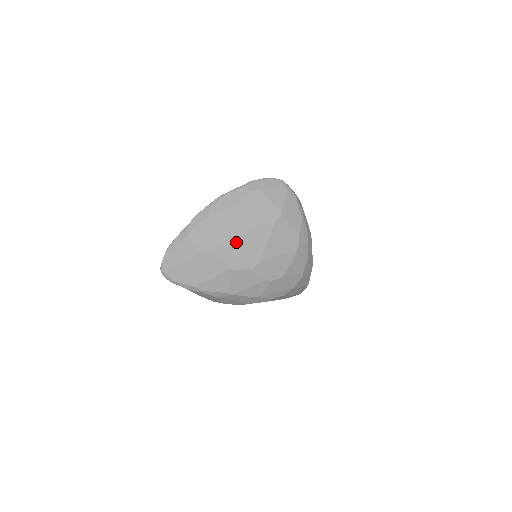
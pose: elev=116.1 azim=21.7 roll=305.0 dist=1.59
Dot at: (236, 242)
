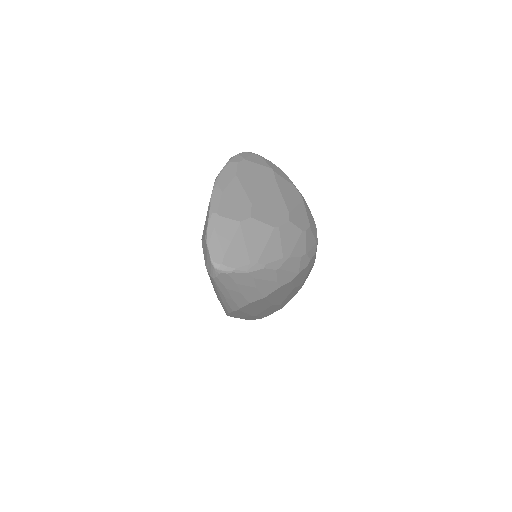
Dot at: (261, 203)
